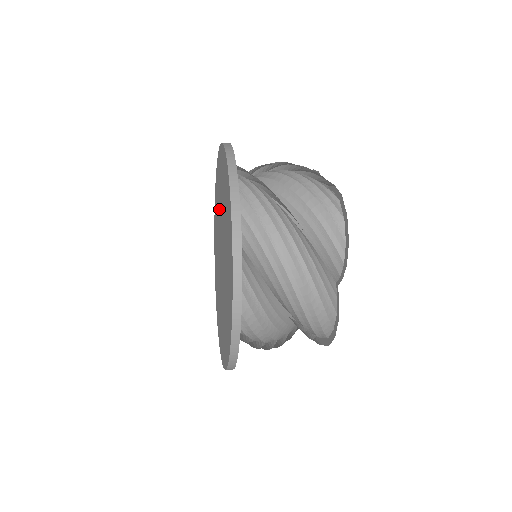
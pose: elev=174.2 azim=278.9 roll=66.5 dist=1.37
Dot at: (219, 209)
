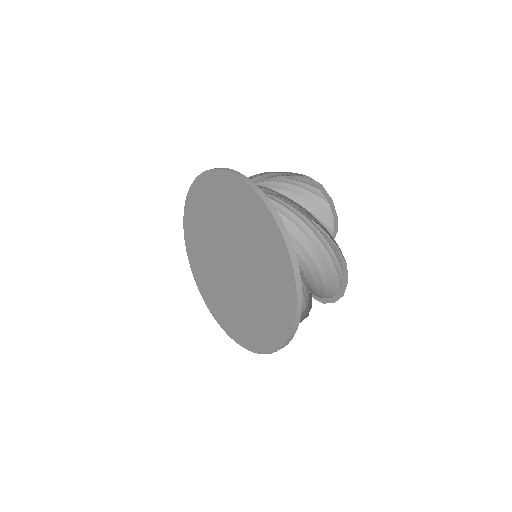
Dot at: (209, 233)
